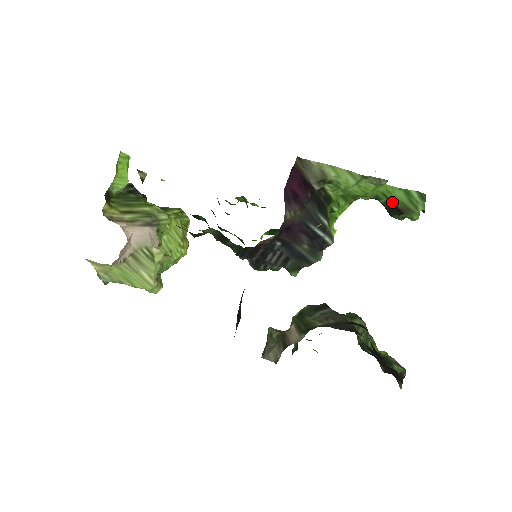
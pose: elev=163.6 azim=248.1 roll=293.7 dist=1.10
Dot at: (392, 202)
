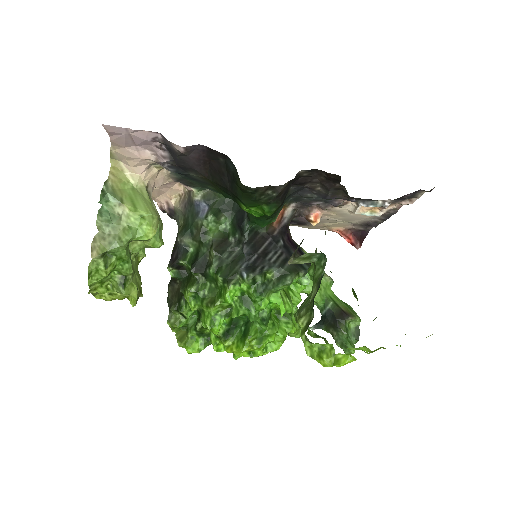
Dot at: (338, 305)
